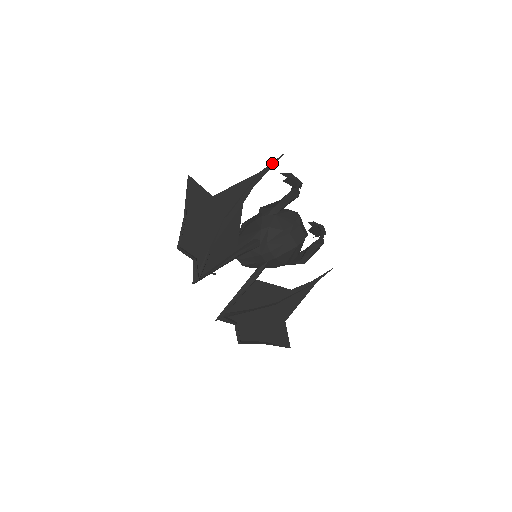
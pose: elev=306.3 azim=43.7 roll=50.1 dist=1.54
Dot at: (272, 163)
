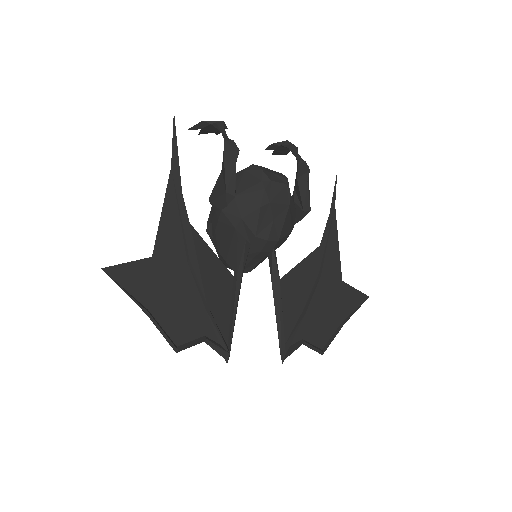
Dot at: (173, 142)
